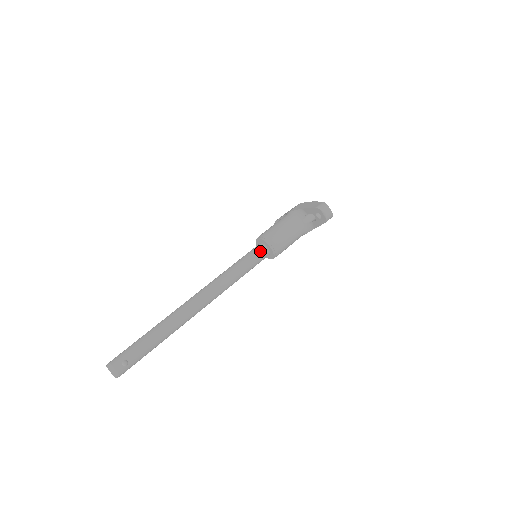
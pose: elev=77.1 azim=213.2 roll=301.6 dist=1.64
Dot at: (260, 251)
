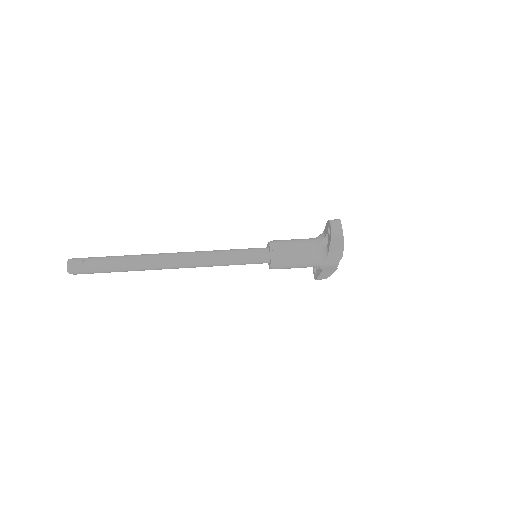
Dot at: (260, 249)
